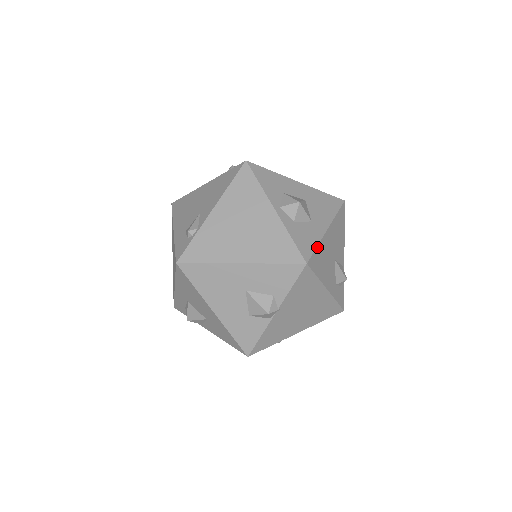
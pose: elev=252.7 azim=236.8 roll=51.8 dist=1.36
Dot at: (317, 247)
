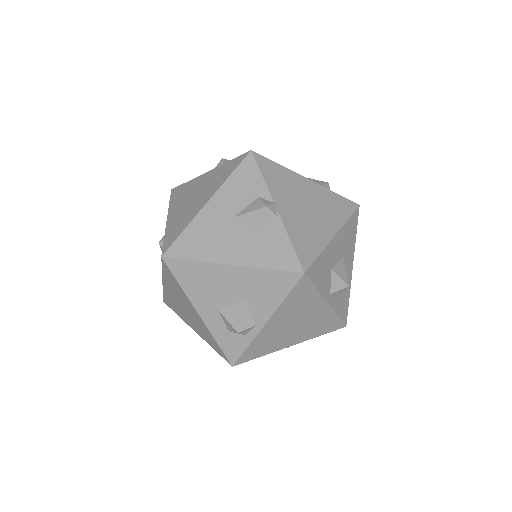
Dot at: occluded
